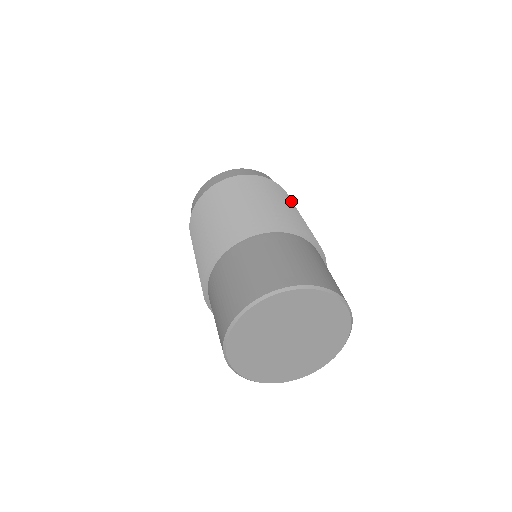
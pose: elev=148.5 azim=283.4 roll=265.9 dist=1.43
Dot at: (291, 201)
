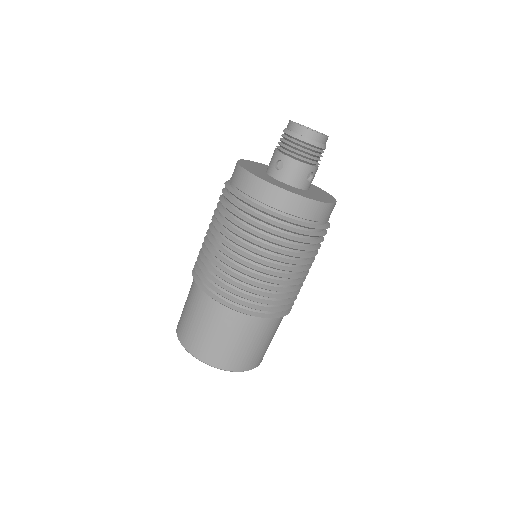
Dot at: (281, 245)
